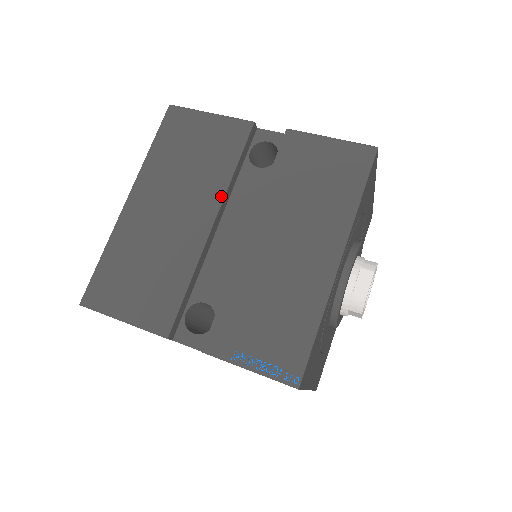
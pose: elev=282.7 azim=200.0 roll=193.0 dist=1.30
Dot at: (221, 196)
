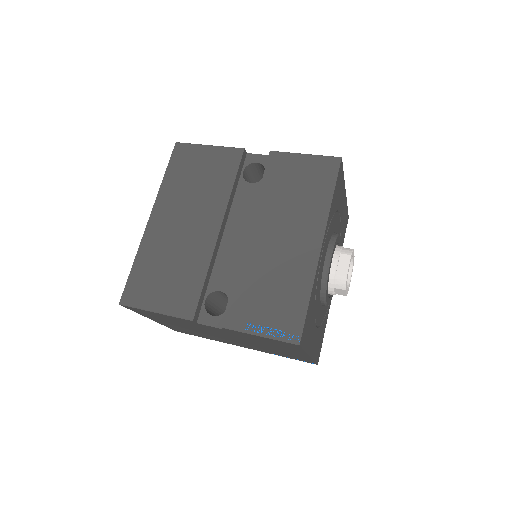
Dot at: (224, 207)
